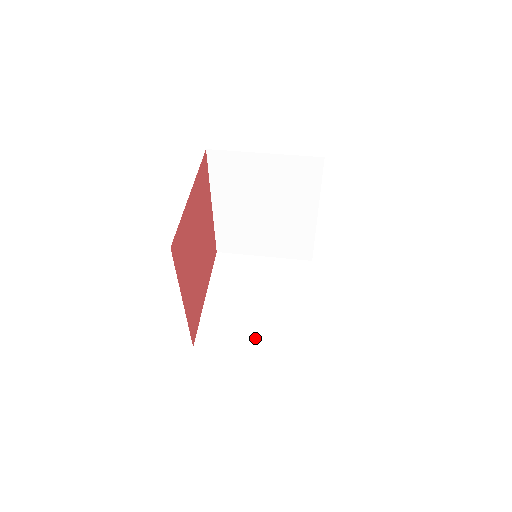
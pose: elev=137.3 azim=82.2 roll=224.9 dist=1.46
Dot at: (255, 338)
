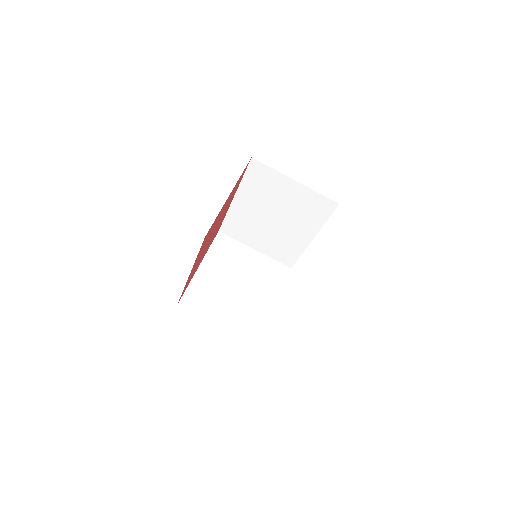
Dot at: (228, 315)
